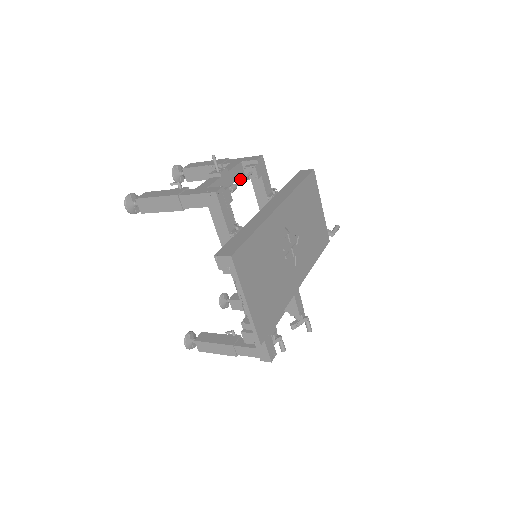
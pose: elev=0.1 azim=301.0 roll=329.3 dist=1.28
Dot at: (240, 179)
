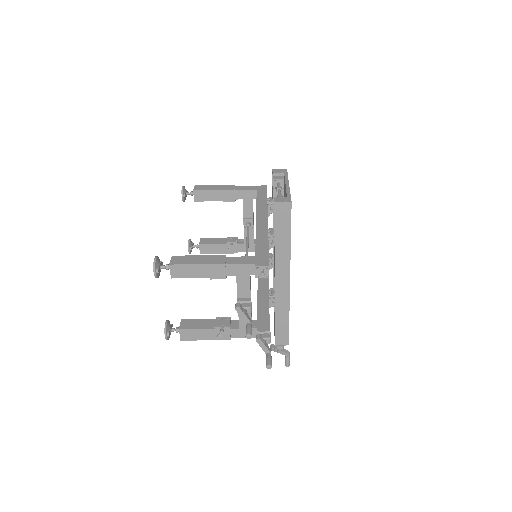
Dot at: occluded
